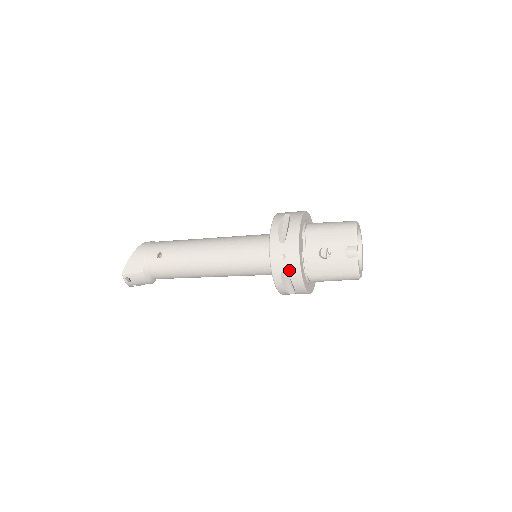
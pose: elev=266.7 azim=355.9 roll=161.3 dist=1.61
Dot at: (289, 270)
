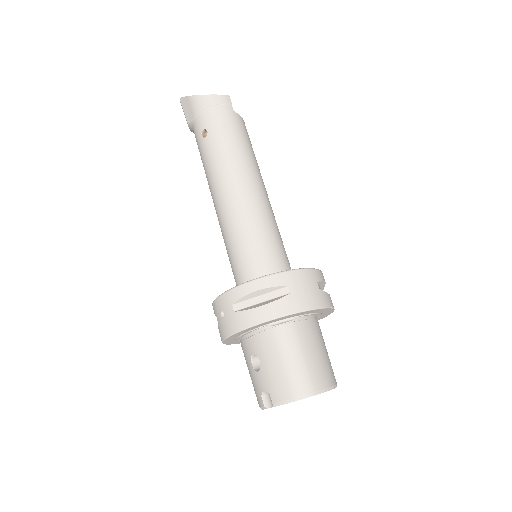
Dot at: (219, 326)
